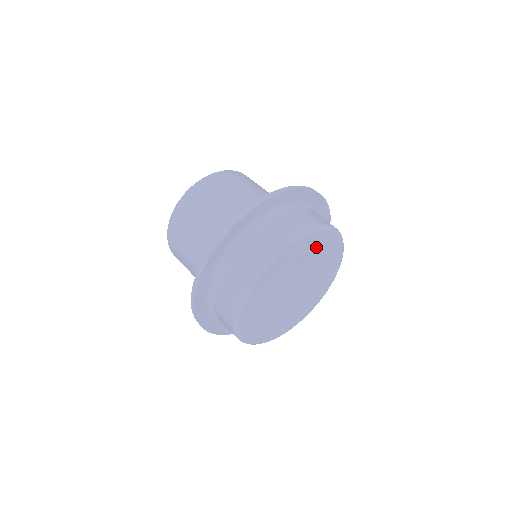
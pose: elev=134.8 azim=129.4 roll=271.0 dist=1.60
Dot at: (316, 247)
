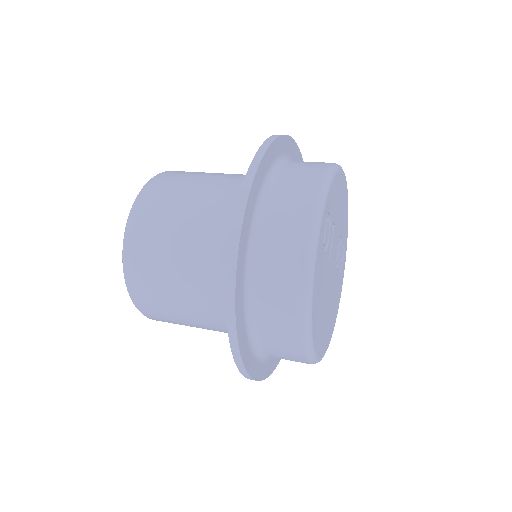
Dot at: (327, 215)
